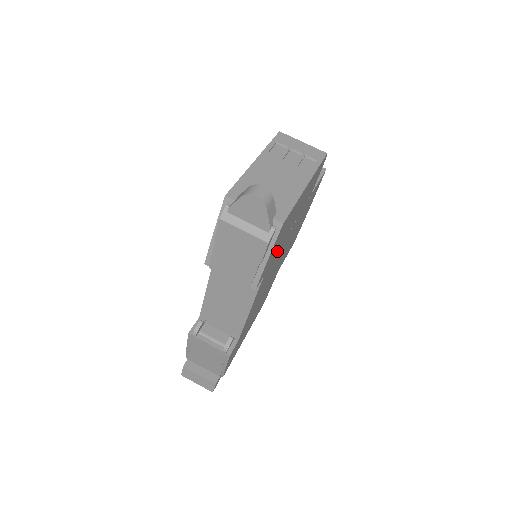
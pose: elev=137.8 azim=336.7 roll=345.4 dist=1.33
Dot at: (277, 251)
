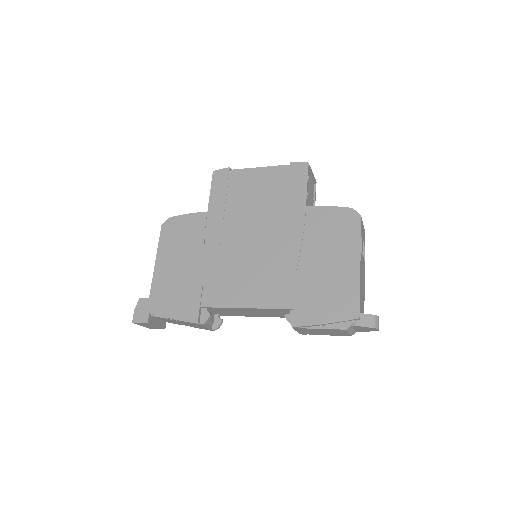
Dot at: occluded
